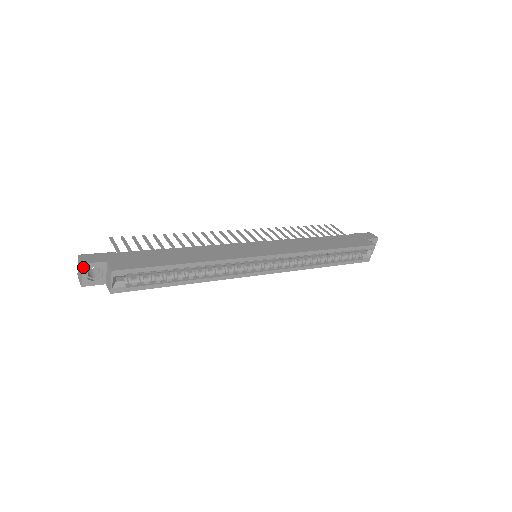
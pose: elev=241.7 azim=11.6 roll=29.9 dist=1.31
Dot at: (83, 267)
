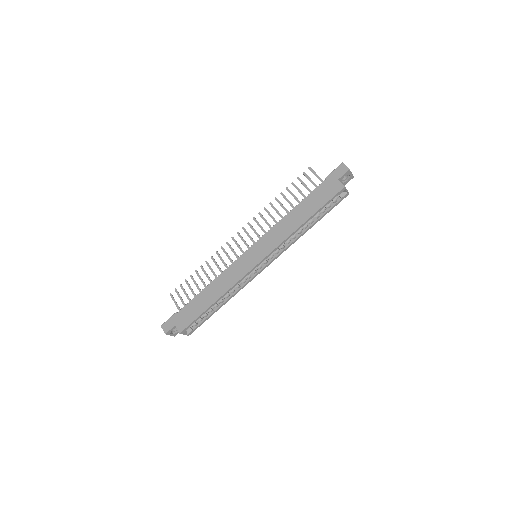
Dot at: (167, 334)
